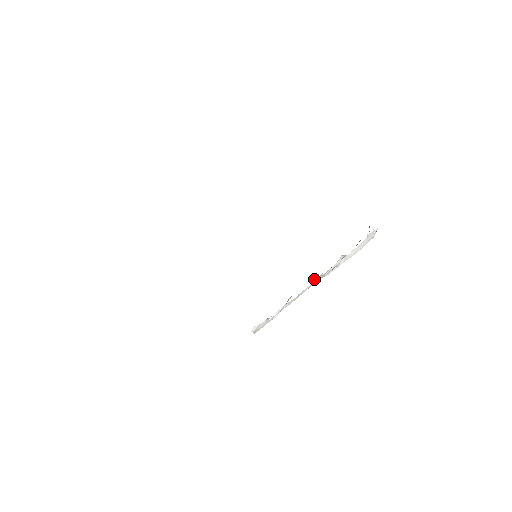
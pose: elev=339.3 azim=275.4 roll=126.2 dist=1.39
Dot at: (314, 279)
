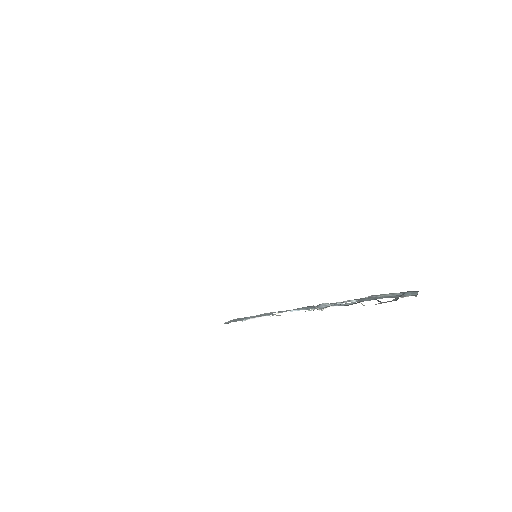
Dot at: (308, 310)
